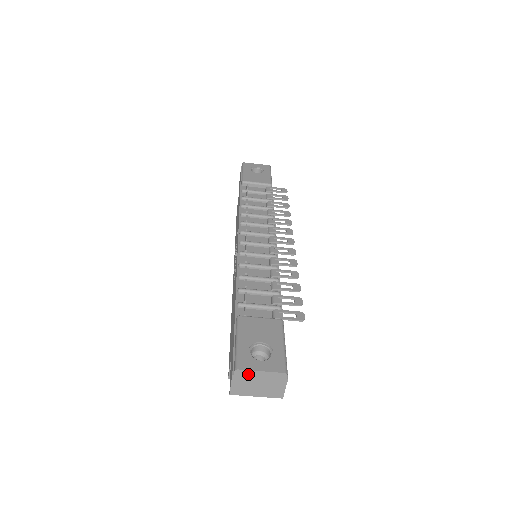
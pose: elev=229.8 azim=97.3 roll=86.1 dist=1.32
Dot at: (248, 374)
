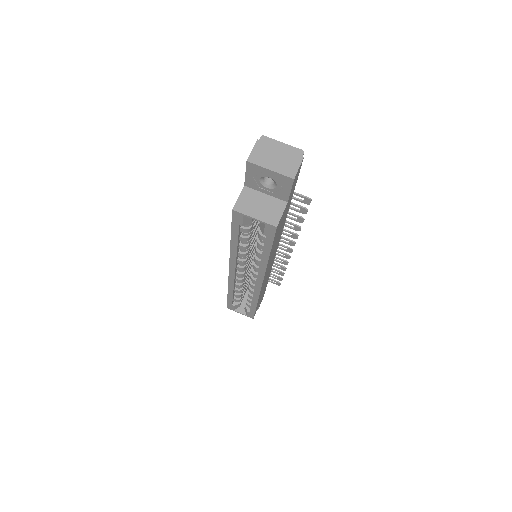
Dot at: (271, 143)
